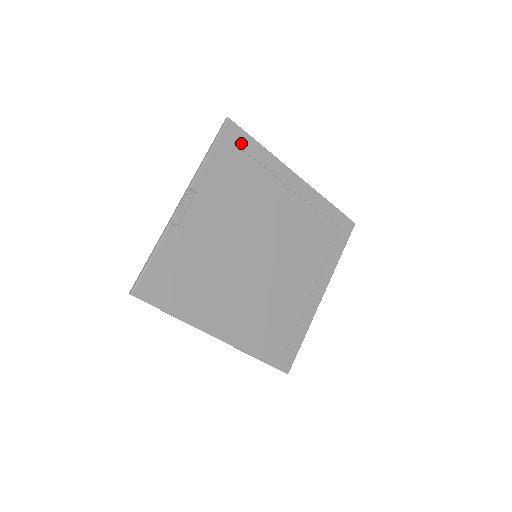
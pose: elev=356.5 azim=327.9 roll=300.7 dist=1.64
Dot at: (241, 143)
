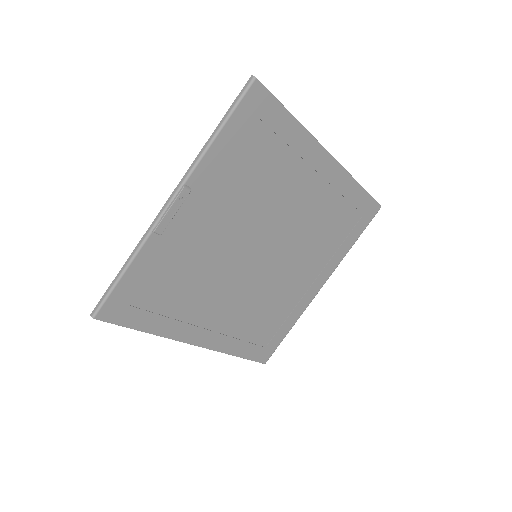
Dot at: (266, 115)
